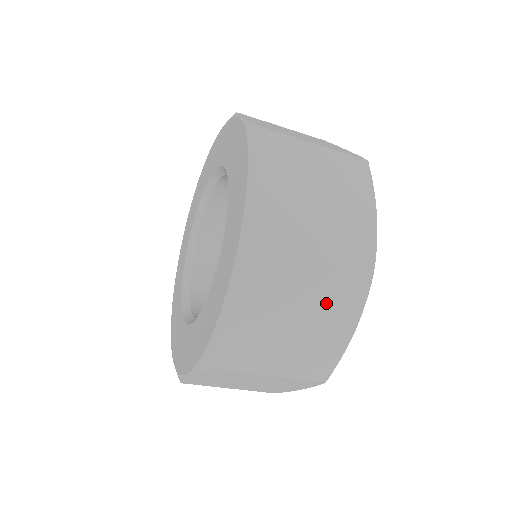
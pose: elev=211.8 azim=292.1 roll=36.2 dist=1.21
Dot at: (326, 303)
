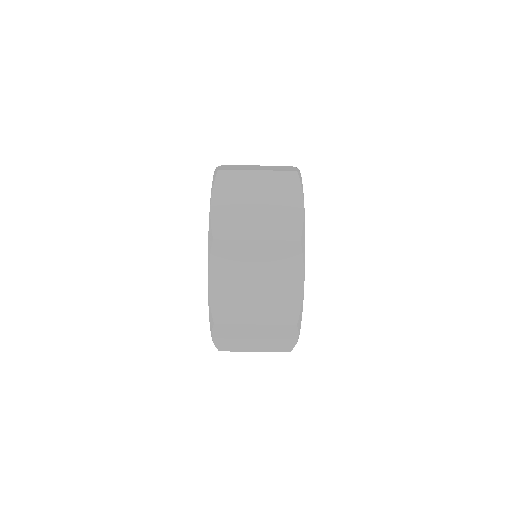
Dot at: occluded
